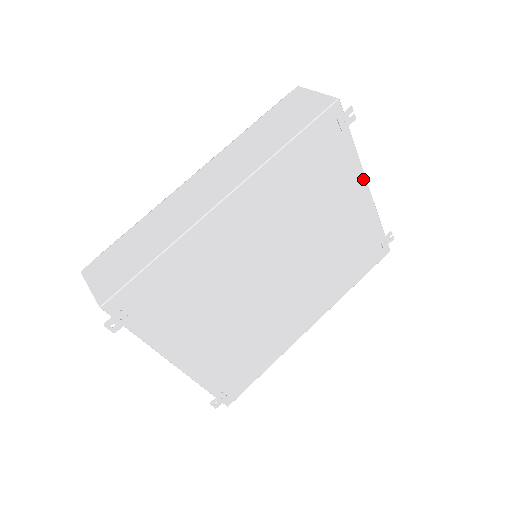
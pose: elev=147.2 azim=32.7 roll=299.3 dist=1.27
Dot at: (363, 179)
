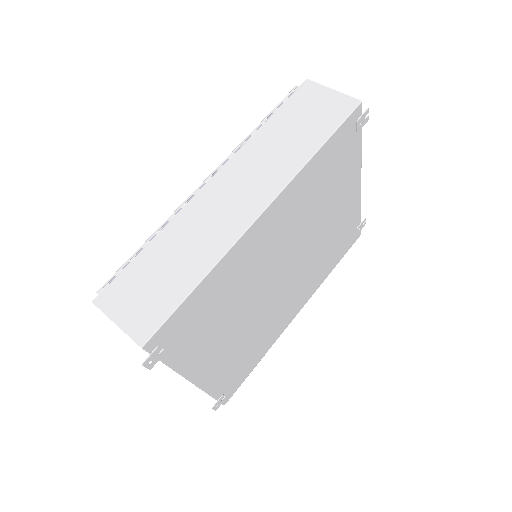
Dot at: (359, 175)
